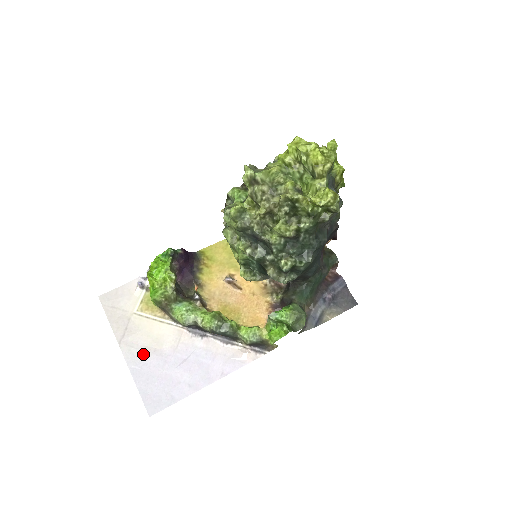
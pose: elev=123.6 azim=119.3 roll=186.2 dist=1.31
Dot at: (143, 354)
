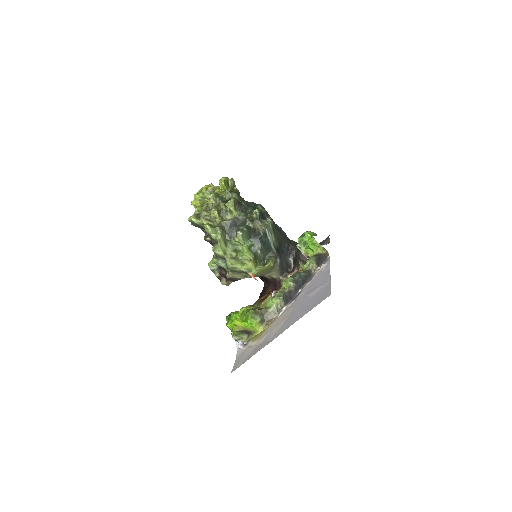
Dot at: (287, 322)
